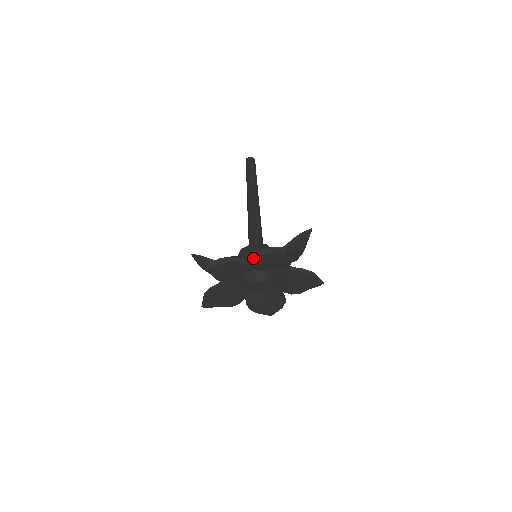
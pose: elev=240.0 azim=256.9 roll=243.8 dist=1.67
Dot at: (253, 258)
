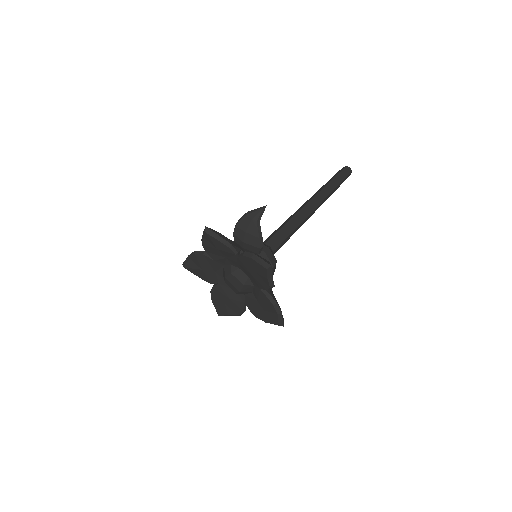
Dot at: (204, 249)
